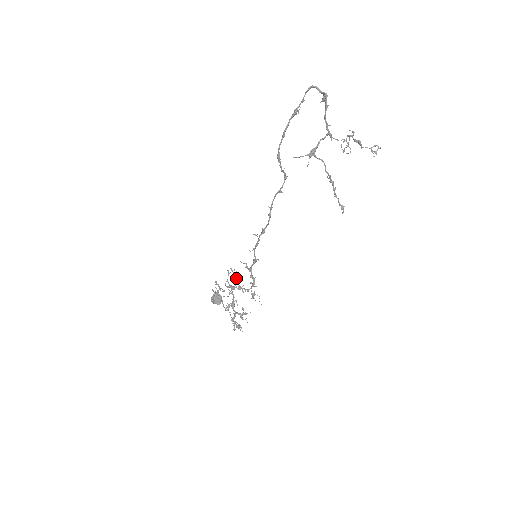
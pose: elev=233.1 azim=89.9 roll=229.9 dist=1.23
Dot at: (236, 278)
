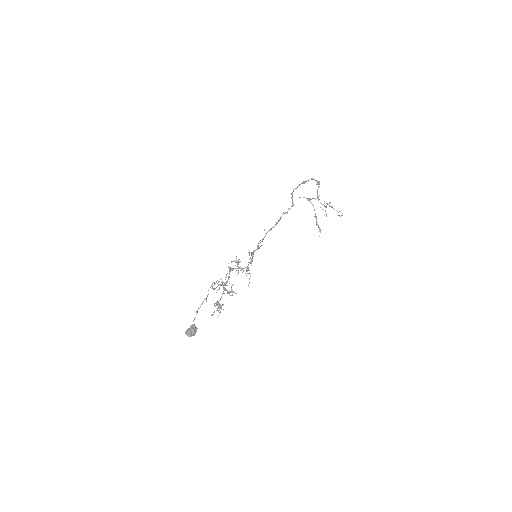
Dot at: (238, 260)
